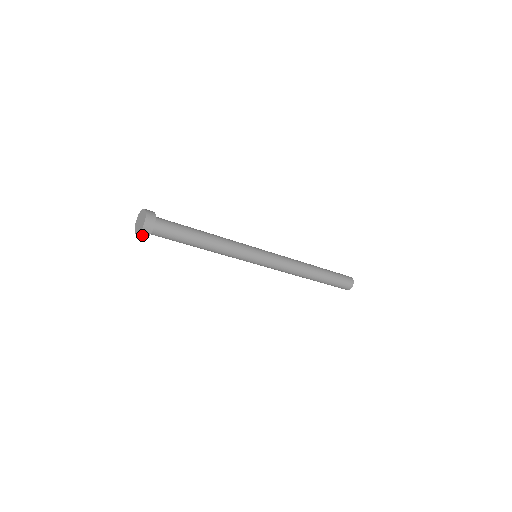
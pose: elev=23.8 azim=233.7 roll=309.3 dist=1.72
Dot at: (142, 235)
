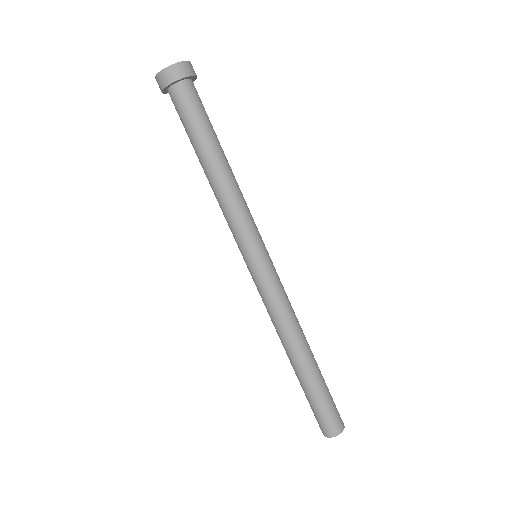
Dot at: (180, 69)
